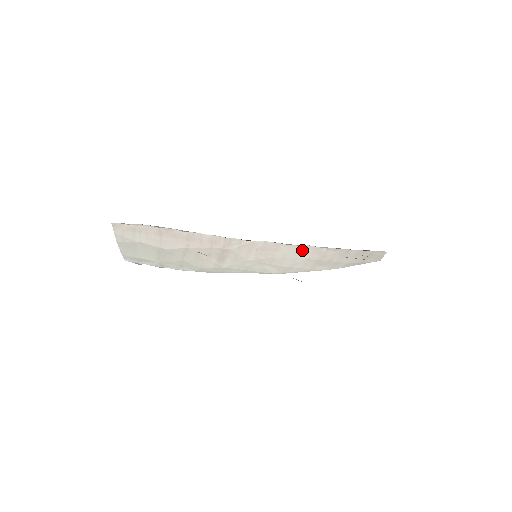
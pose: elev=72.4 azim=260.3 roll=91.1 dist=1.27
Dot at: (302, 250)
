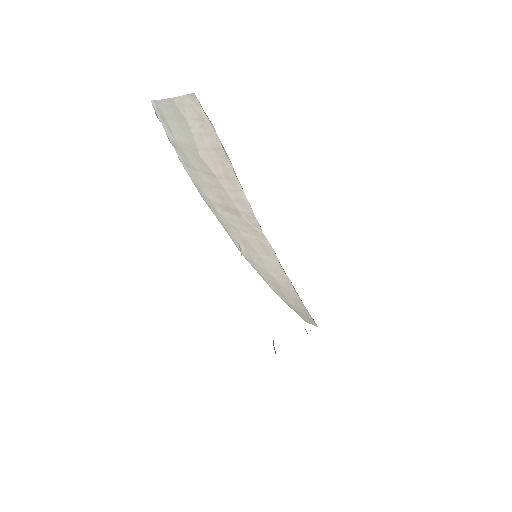
Dot at: (281, 274)
